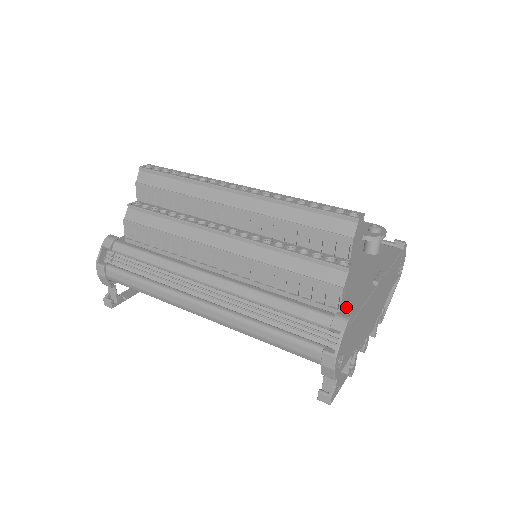
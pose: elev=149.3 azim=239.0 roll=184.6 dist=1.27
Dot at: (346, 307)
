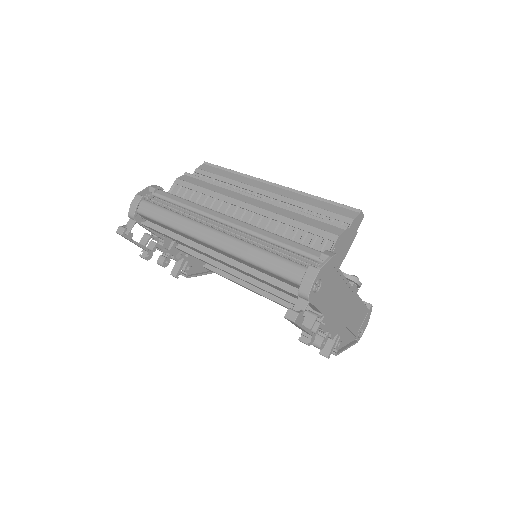
Dot at: occluded
